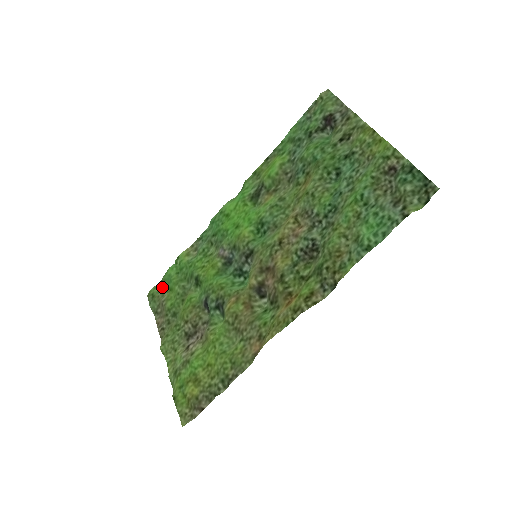
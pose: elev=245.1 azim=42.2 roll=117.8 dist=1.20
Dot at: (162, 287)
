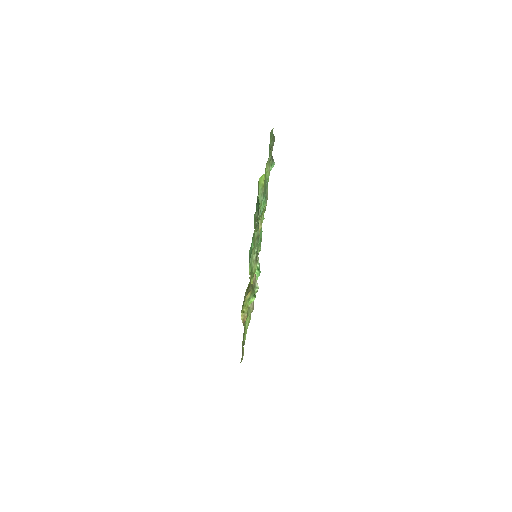
Dot at: occluded
